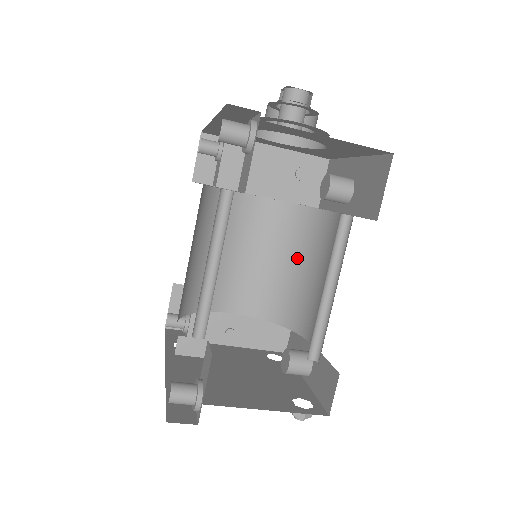
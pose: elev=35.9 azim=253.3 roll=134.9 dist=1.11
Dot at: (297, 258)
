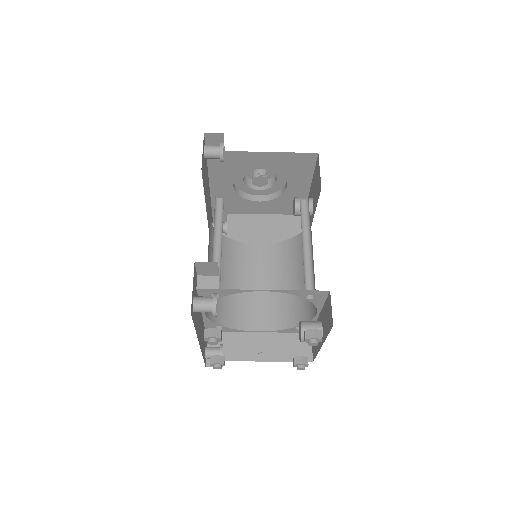
Dot at: (295, 272)
